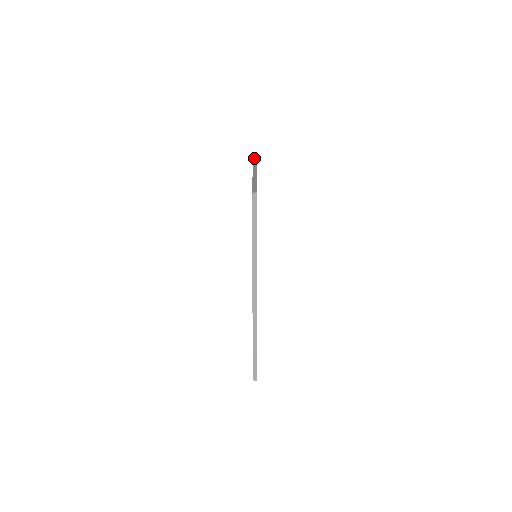
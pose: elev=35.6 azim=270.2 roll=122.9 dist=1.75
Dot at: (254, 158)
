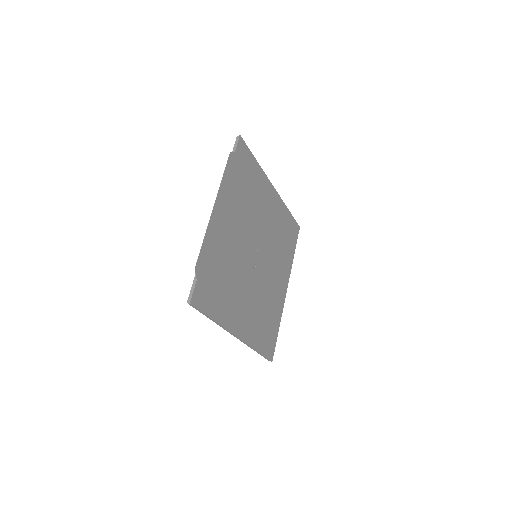
Dot at: (234, 145)
